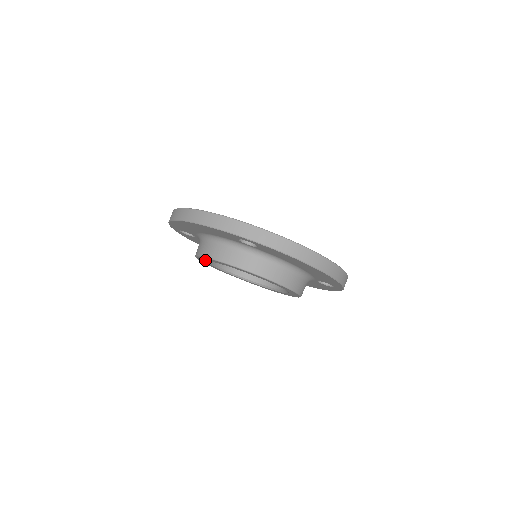
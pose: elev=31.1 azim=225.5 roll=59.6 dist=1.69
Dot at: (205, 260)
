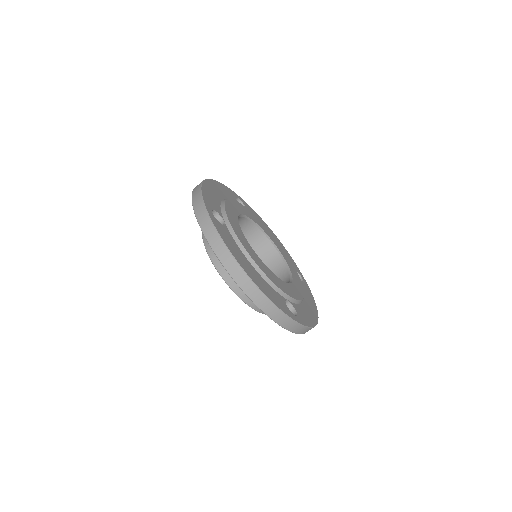
Dot at: occluded
